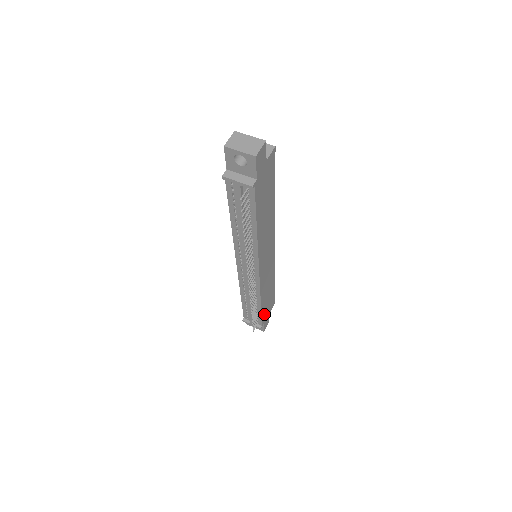
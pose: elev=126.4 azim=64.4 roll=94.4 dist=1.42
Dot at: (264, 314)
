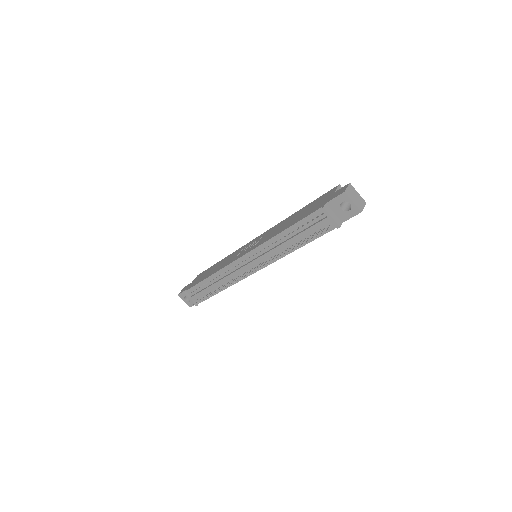
Dot at: occluded
